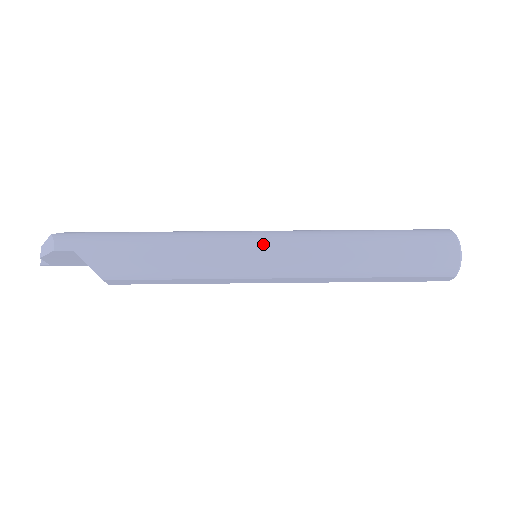
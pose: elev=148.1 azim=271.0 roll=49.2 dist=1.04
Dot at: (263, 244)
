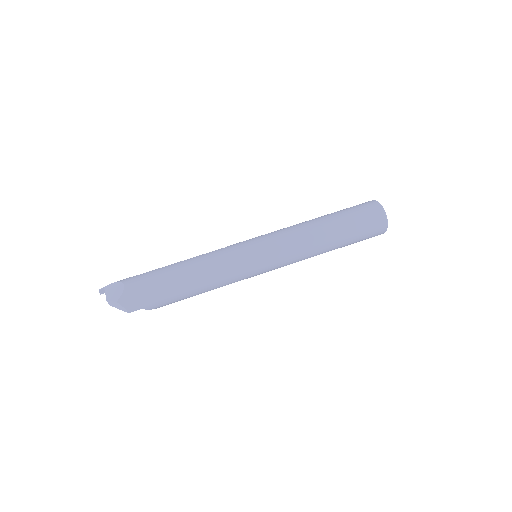
Dot at: (266, 266)
